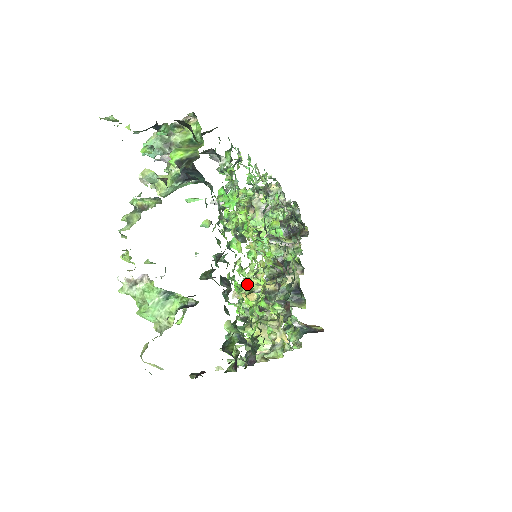
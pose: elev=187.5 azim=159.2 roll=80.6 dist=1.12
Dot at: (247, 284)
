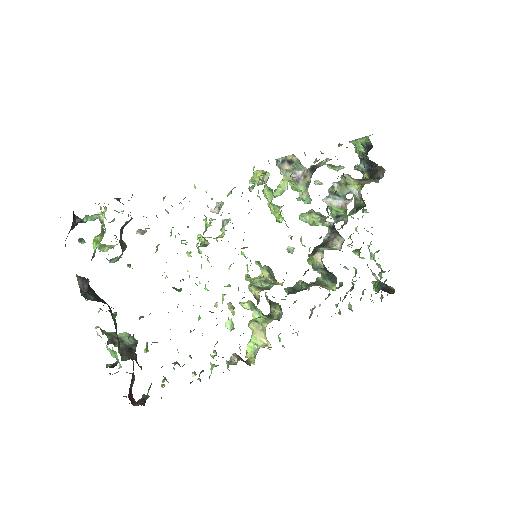
Dot at: (198, 318)
